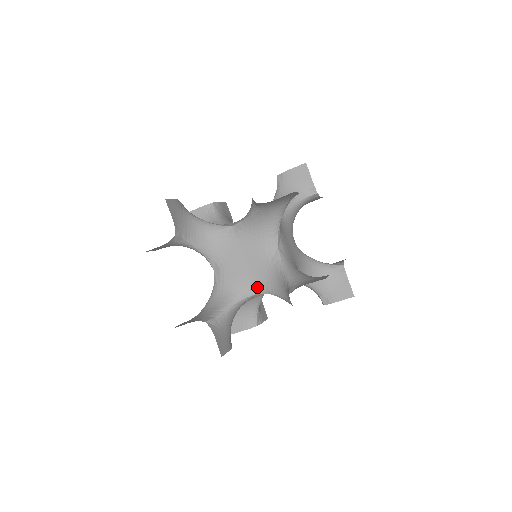
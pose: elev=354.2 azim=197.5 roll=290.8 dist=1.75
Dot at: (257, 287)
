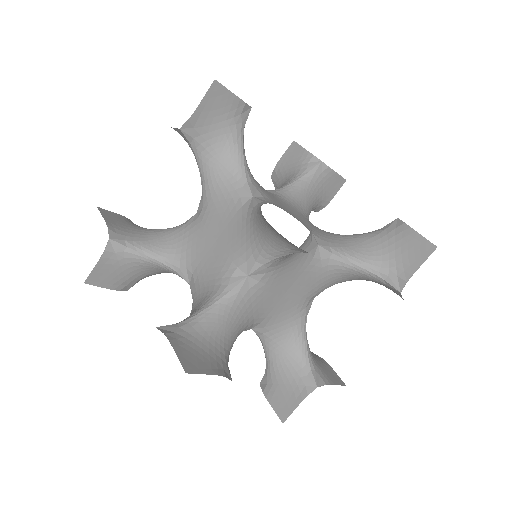
Dot at: (314, 296)
